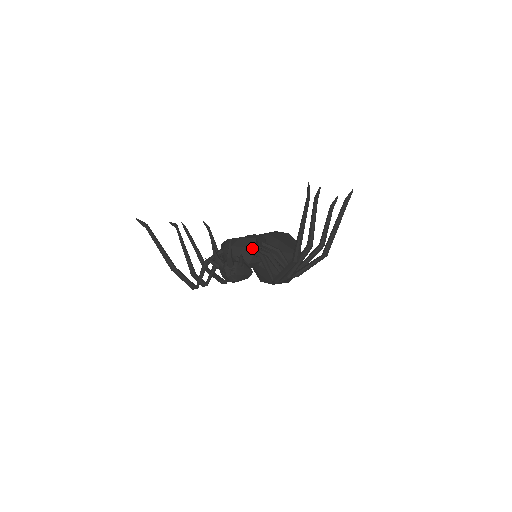
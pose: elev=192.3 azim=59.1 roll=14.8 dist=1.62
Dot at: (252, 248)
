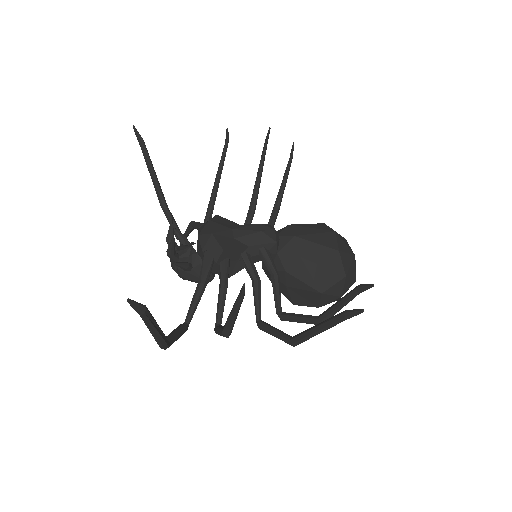
Dot at: (205, 261)
